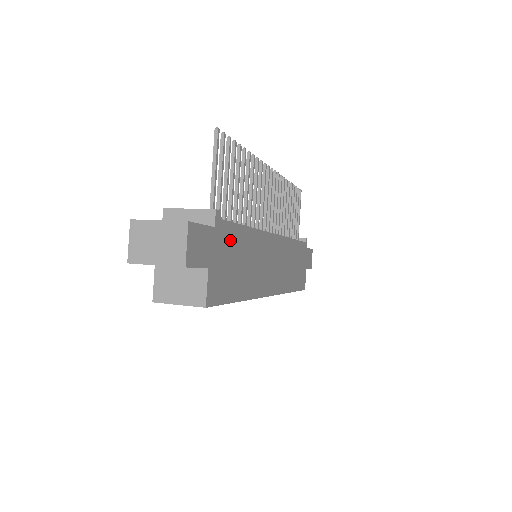
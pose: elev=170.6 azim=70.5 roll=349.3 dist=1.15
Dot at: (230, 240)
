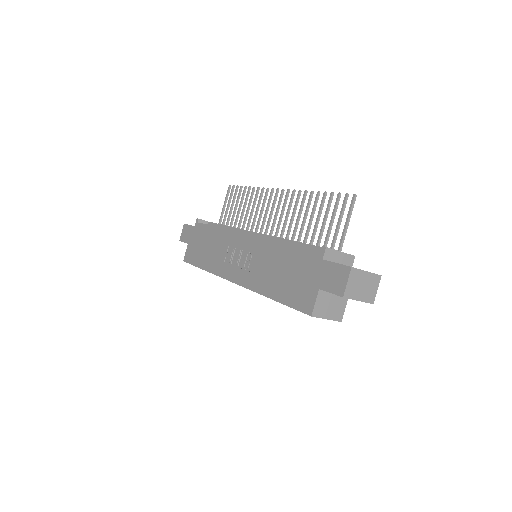
Dot at: occluded
